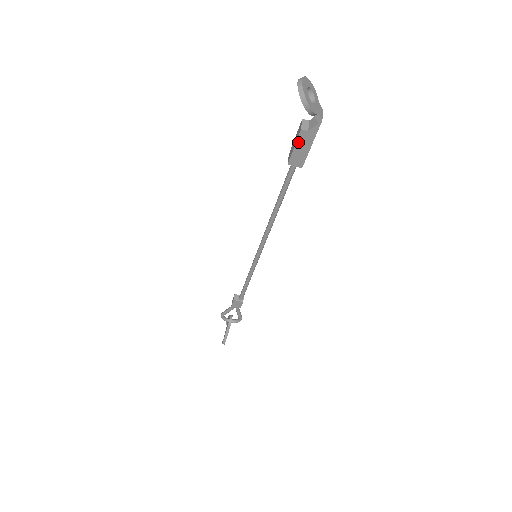
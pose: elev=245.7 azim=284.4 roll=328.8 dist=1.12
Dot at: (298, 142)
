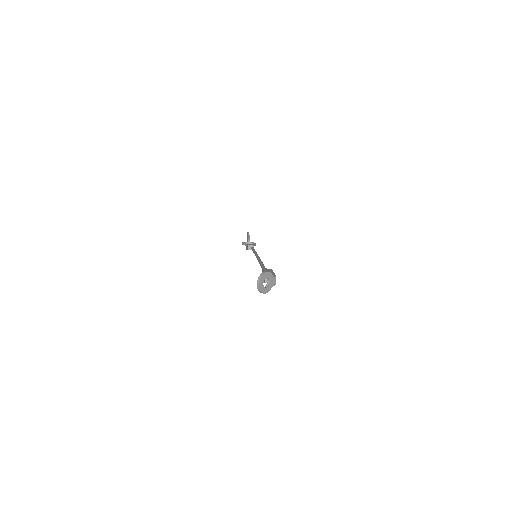
Dot at: occluded
